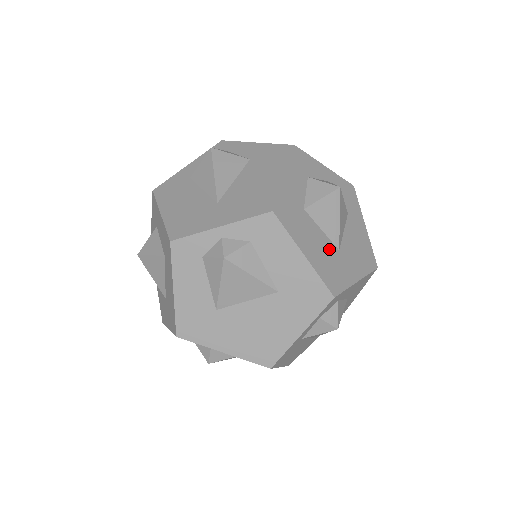
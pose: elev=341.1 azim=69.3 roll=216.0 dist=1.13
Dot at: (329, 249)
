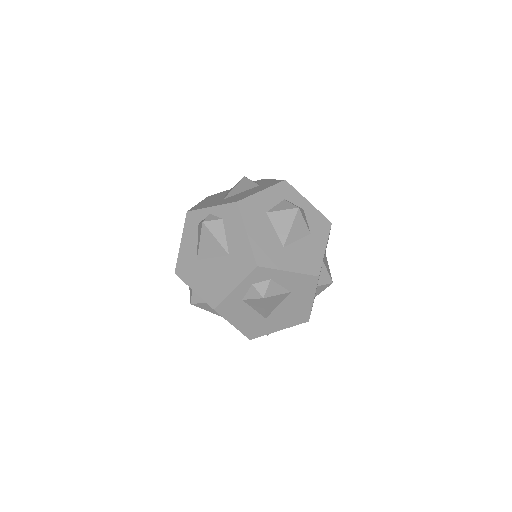
Dot at: (274, 242)
